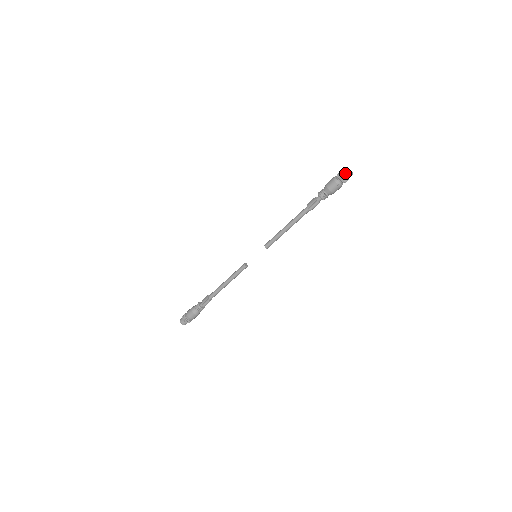
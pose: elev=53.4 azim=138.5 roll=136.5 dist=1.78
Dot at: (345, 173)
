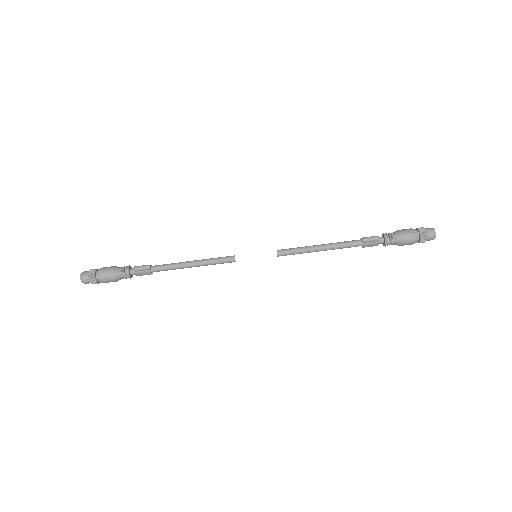
Dot at: (428, 228)
